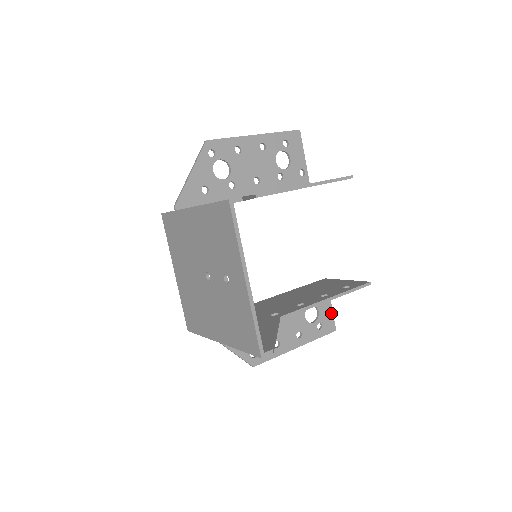
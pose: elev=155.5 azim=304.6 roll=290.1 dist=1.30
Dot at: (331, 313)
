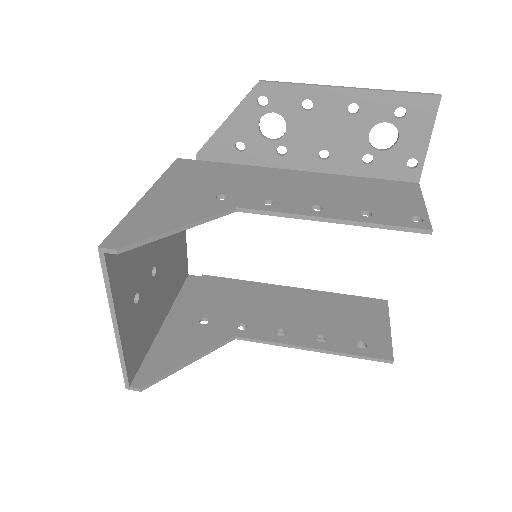
Dot at: occluded
